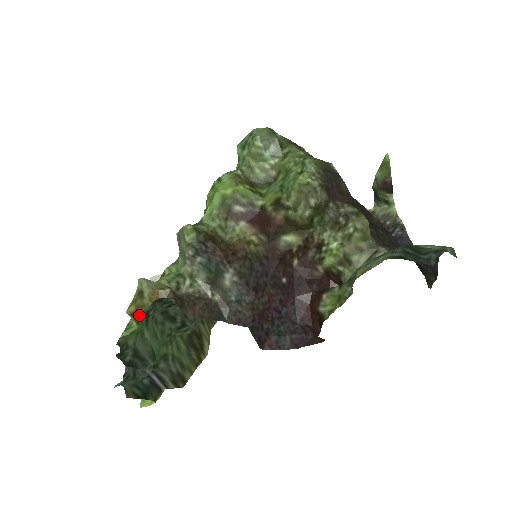
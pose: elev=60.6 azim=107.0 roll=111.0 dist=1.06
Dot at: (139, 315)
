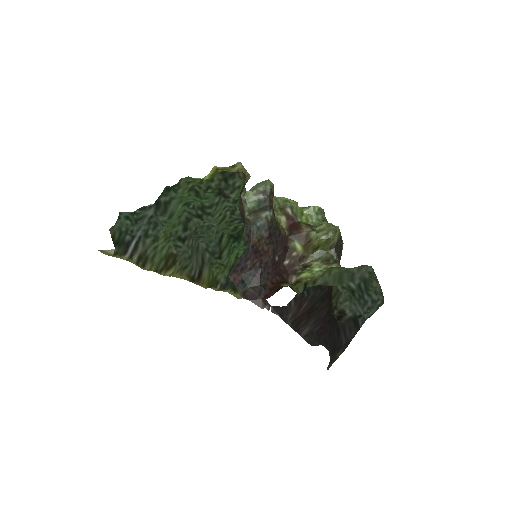
Dot at: (209, 181)
